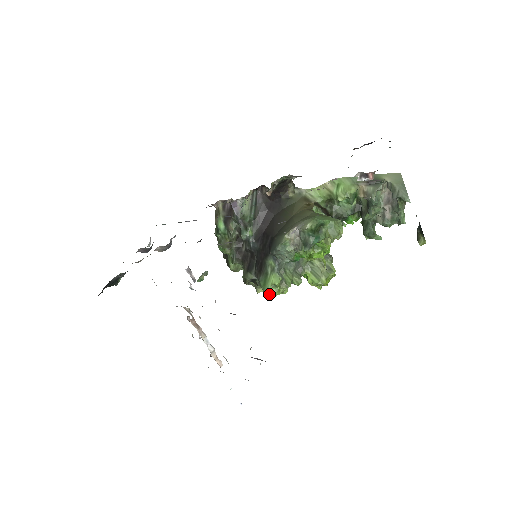
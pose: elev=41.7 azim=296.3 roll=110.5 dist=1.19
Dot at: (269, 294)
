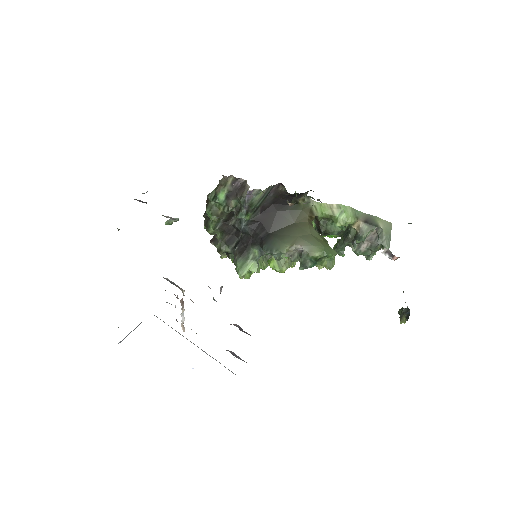
Dot at: (242, 277)
